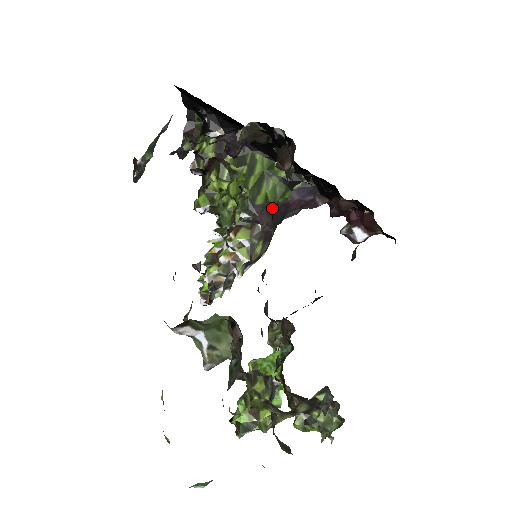
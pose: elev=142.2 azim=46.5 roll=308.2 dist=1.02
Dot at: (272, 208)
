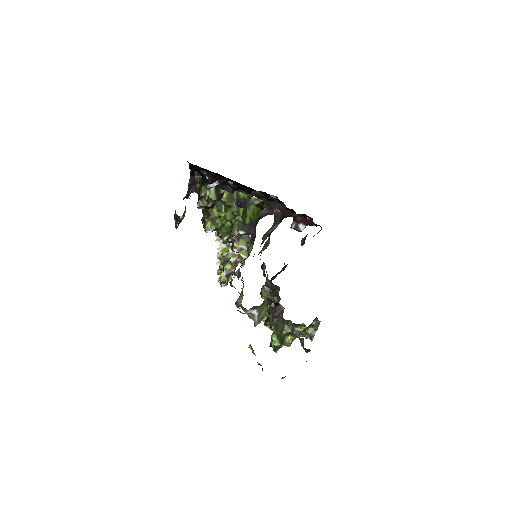
Dot at: (254, 223)
